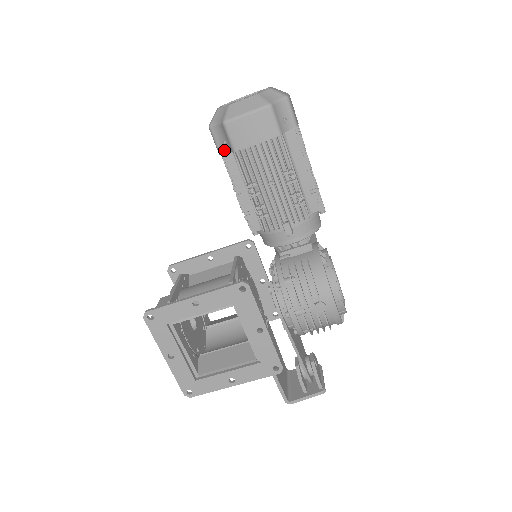
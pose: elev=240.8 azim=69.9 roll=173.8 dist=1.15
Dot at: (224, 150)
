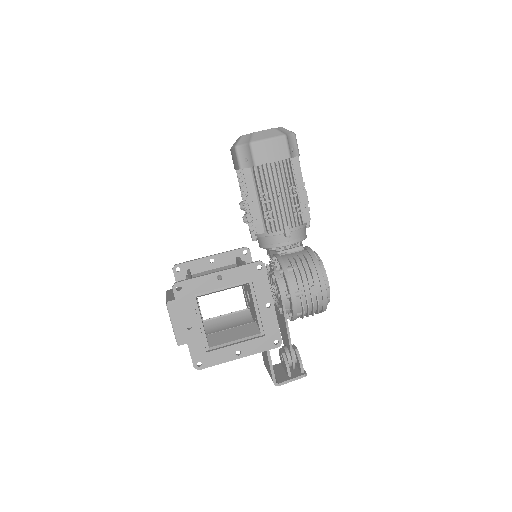
Dot at: (245, 166)
